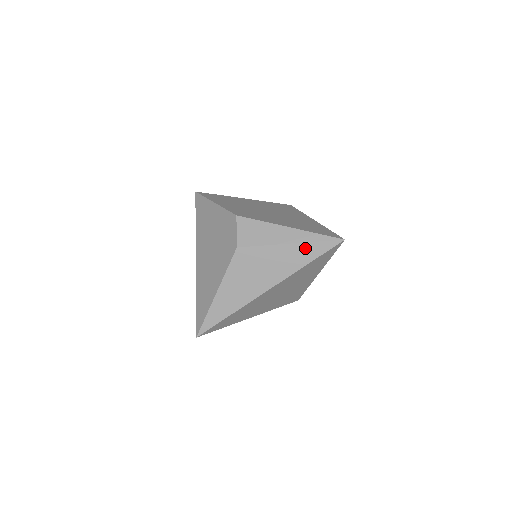
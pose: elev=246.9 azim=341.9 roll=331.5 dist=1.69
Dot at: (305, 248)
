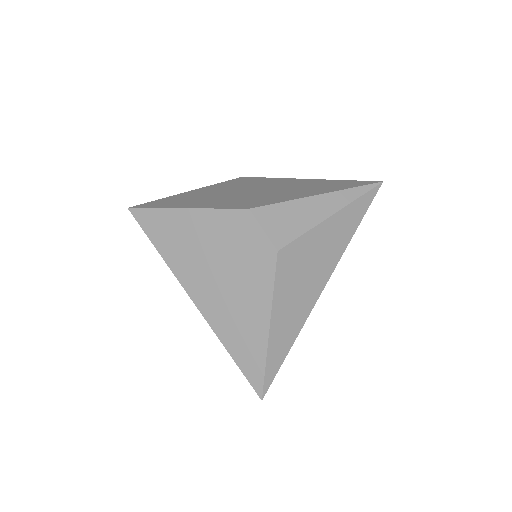
Dot at: (349, 212)
